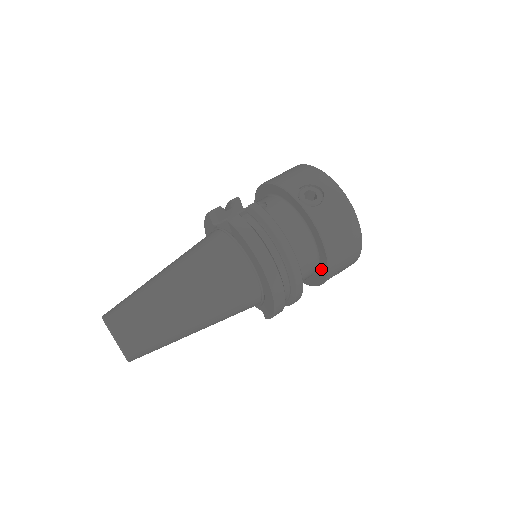
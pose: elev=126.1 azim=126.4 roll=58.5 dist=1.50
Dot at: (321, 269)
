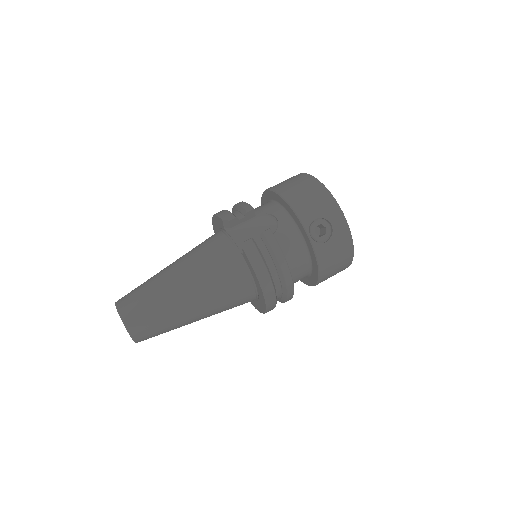
Dot at: (309, 279)
